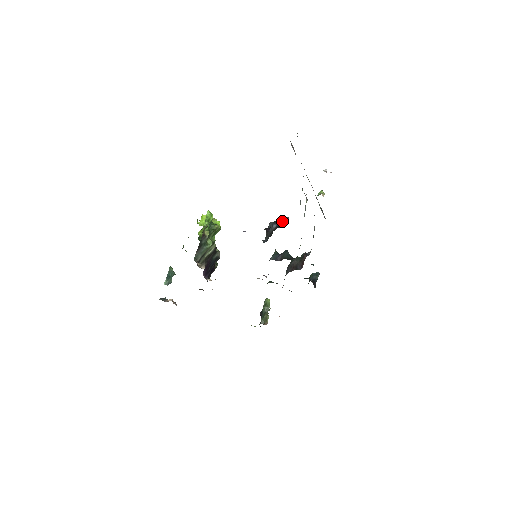
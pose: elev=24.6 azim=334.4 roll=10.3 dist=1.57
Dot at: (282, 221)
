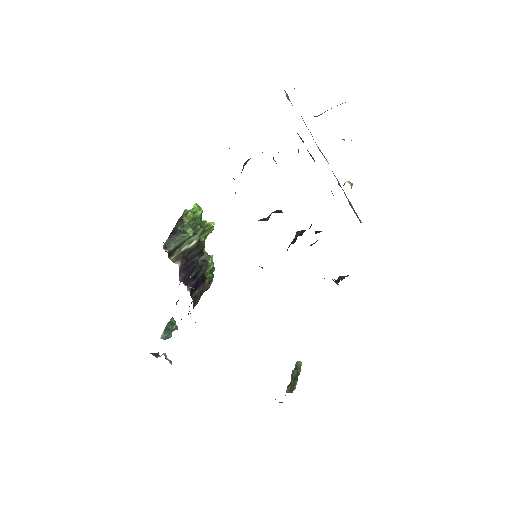
Dot at: occluded
